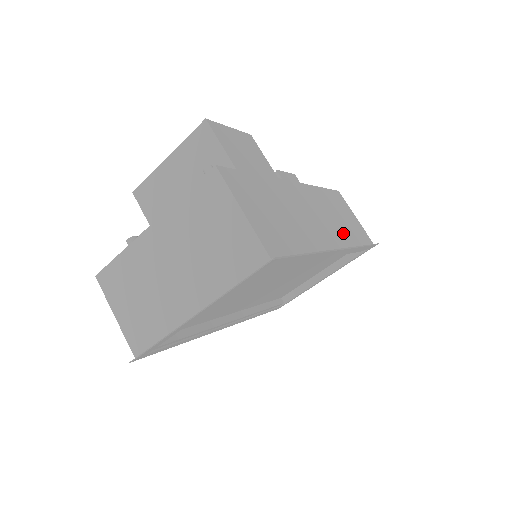
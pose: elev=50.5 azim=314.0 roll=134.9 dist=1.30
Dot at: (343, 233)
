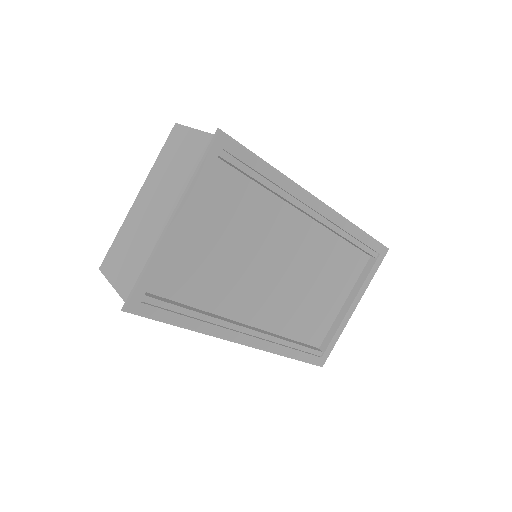
Dot at: occluded
